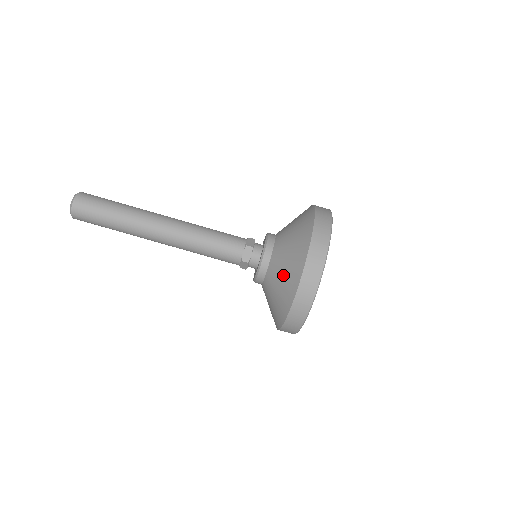
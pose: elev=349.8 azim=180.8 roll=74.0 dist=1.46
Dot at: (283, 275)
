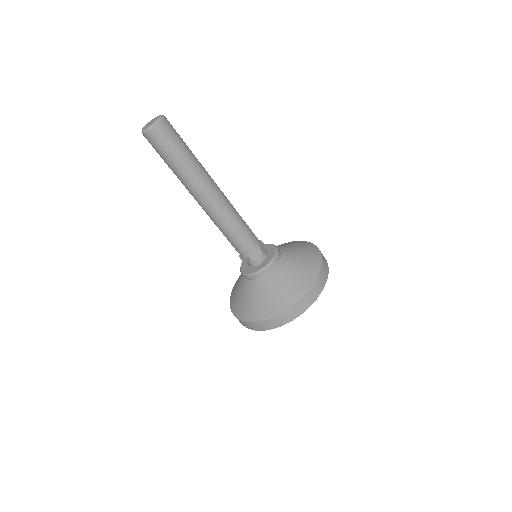
Dot at: (301, 262)
